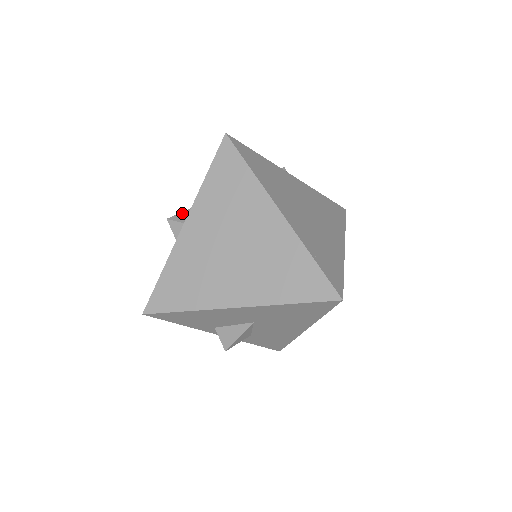
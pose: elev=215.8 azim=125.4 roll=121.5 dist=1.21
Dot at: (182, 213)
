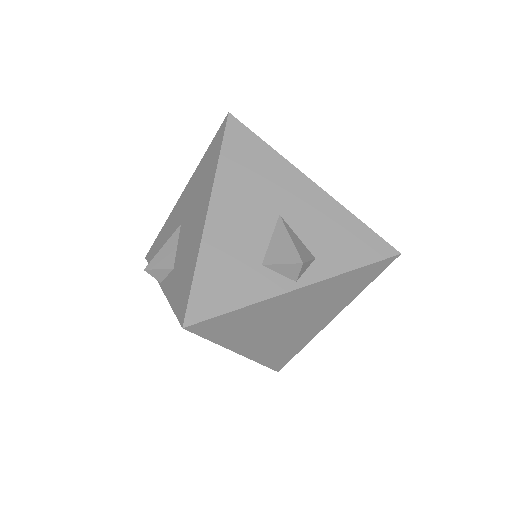
Dot at: (159, 271)
